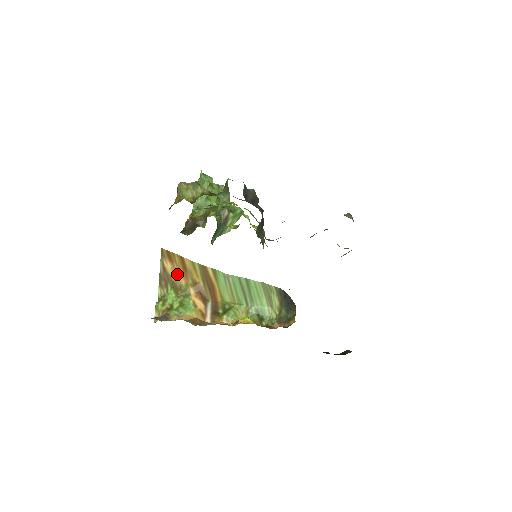
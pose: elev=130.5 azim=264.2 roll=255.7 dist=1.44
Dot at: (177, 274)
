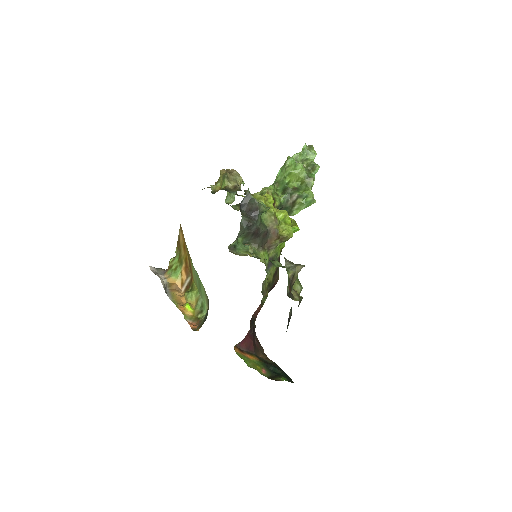
Dot at: (182, 245)
